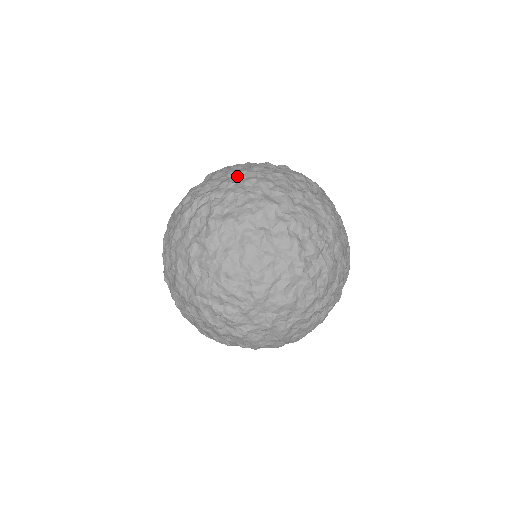
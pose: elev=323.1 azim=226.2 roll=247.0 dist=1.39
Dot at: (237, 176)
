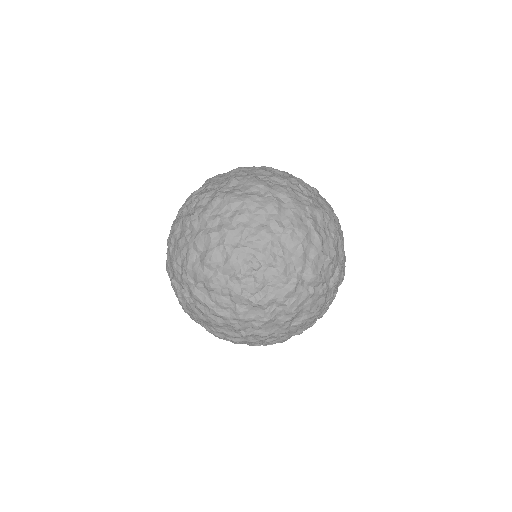
Dot at: occluded
